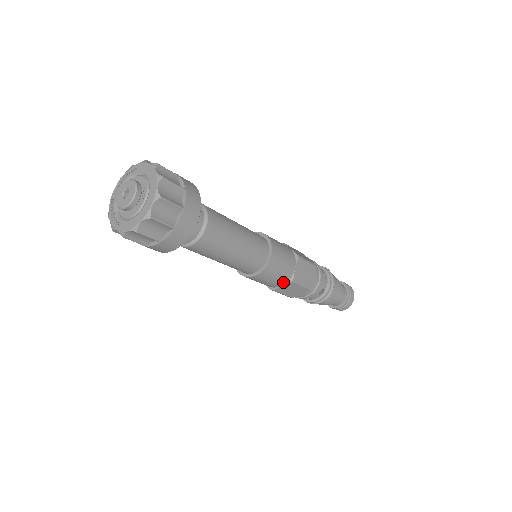
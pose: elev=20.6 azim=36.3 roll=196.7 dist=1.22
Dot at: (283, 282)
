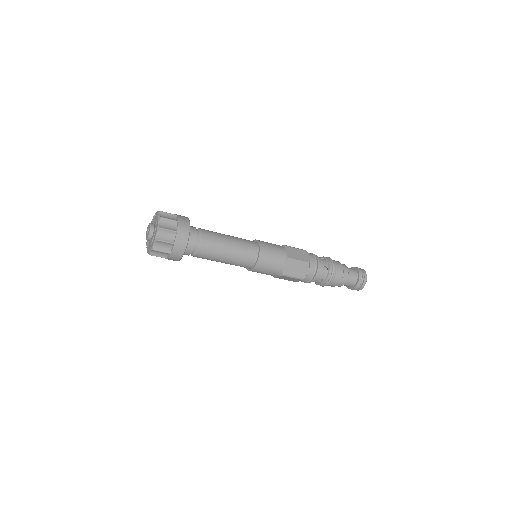
Dot at: (276, 275)
